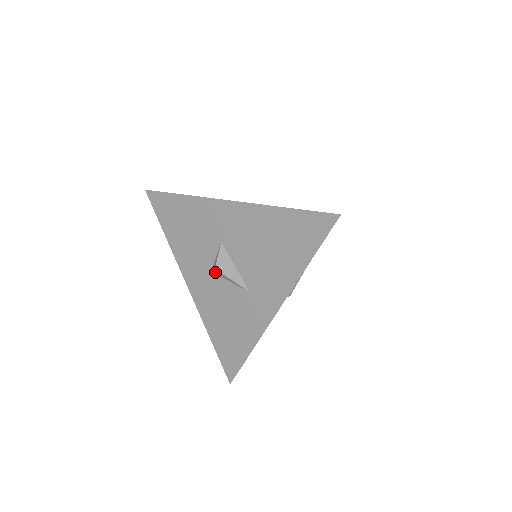
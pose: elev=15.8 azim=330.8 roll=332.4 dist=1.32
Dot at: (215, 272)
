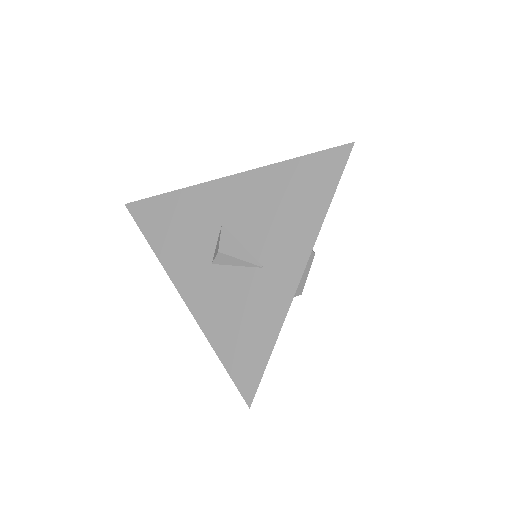
Dot at: (217, 260)
